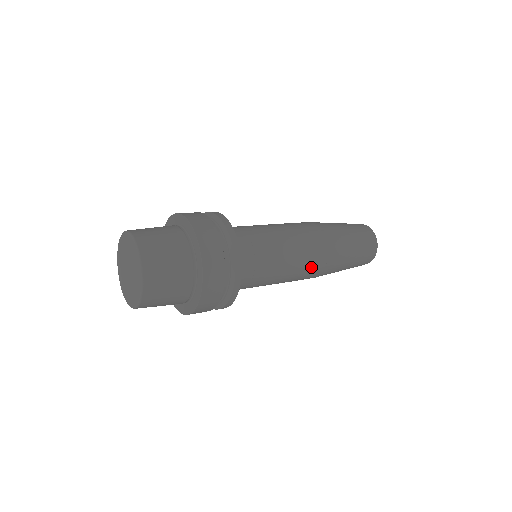
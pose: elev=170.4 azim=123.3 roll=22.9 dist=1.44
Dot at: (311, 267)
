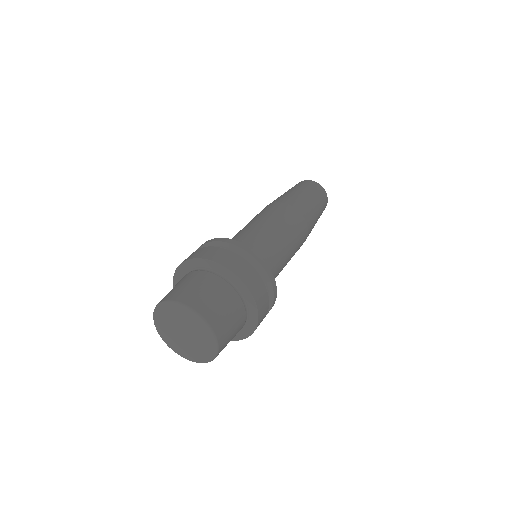
Dot at: occluded
